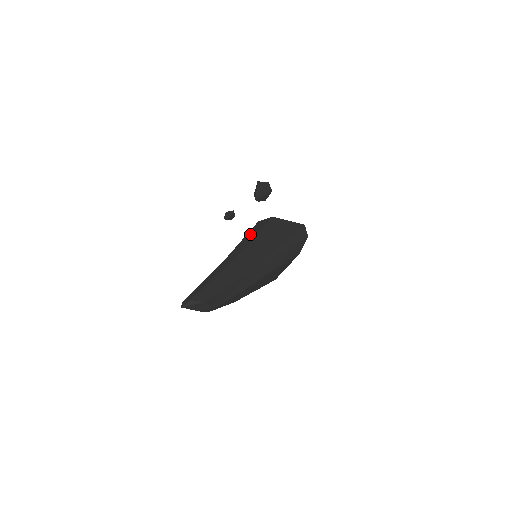
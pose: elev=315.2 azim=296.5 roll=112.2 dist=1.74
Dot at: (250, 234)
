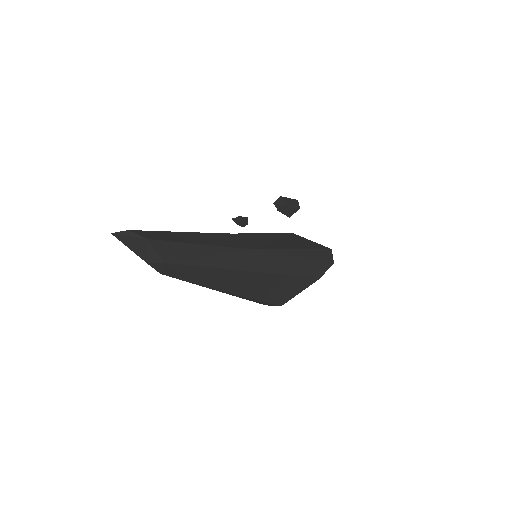
Dot at: occluded
